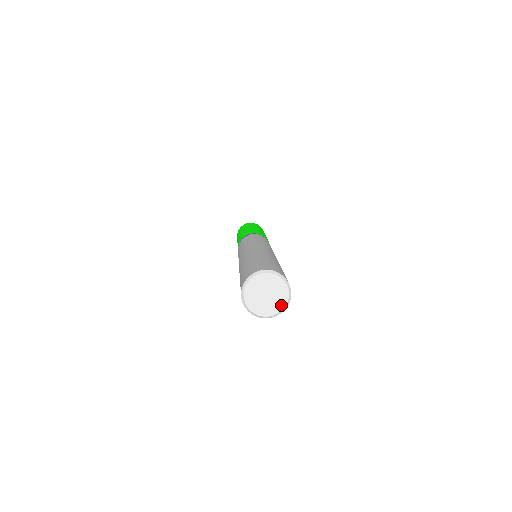
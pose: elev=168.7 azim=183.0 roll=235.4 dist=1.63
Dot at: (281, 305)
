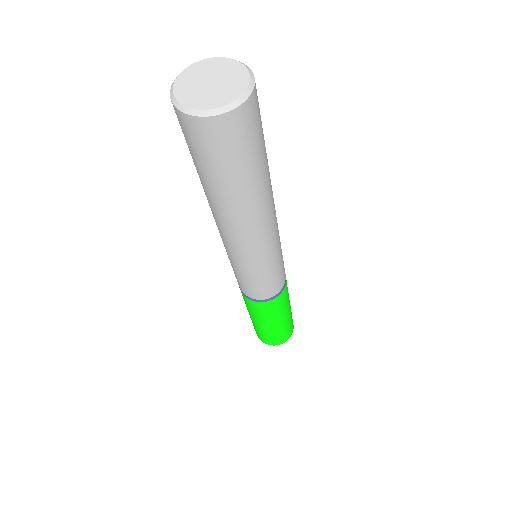
Dot at: (242, 80)
